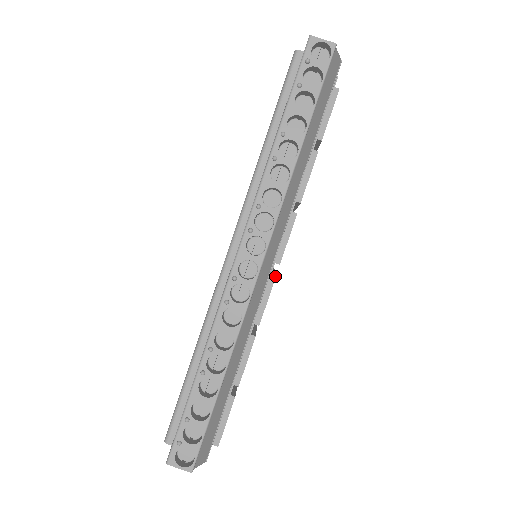
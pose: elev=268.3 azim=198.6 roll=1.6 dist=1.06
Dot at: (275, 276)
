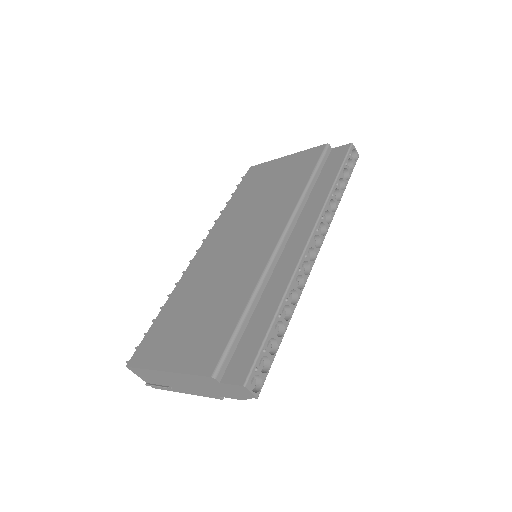
Dot at: occluded
